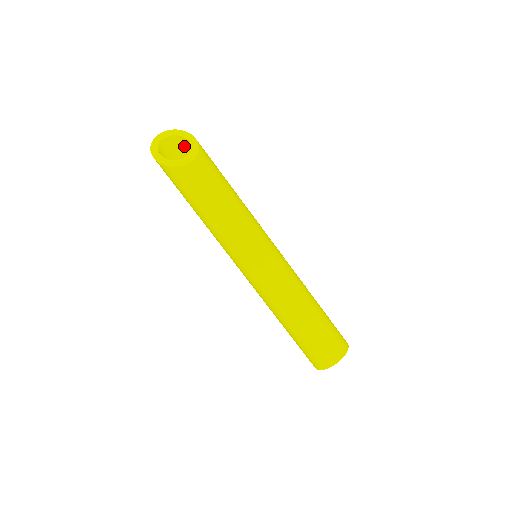
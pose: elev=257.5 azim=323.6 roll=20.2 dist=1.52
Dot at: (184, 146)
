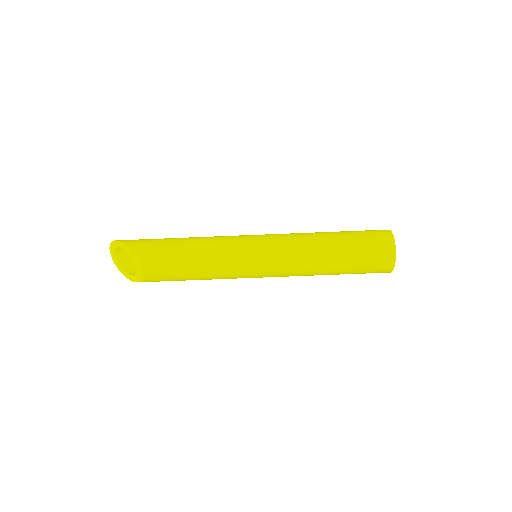
Dot at: occluded
